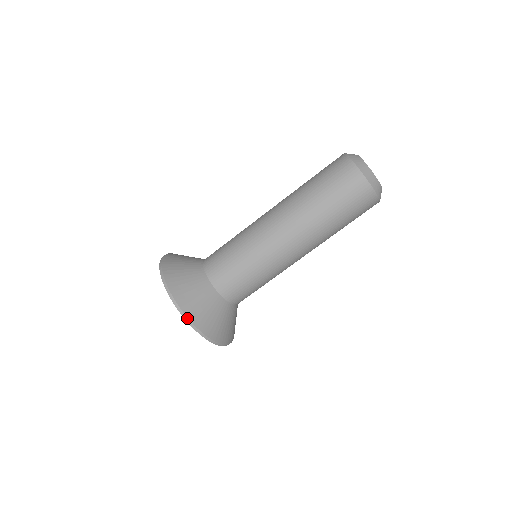
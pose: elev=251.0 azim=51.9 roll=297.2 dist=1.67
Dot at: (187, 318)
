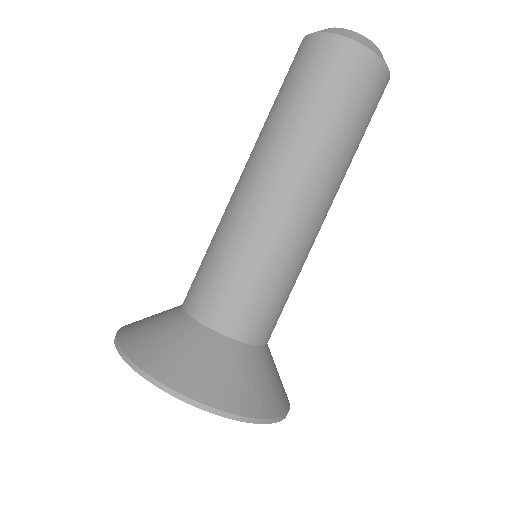
Dot at: (177, 393)
